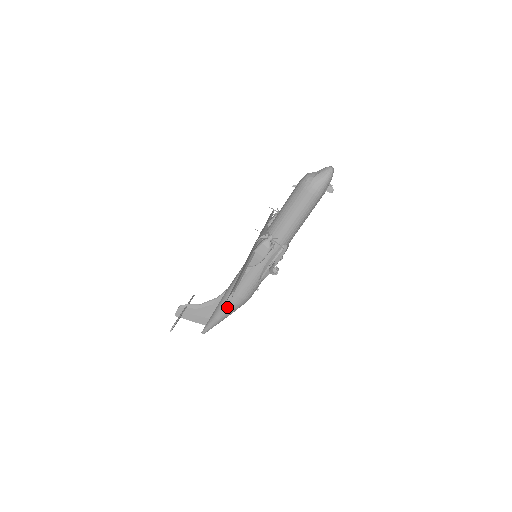
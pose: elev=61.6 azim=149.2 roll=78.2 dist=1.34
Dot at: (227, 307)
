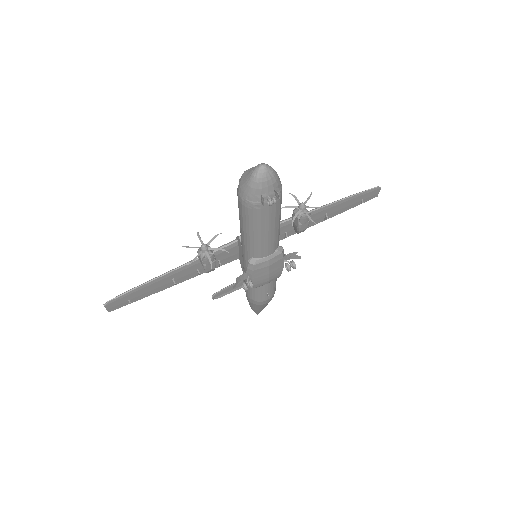
Dot at: occluded
